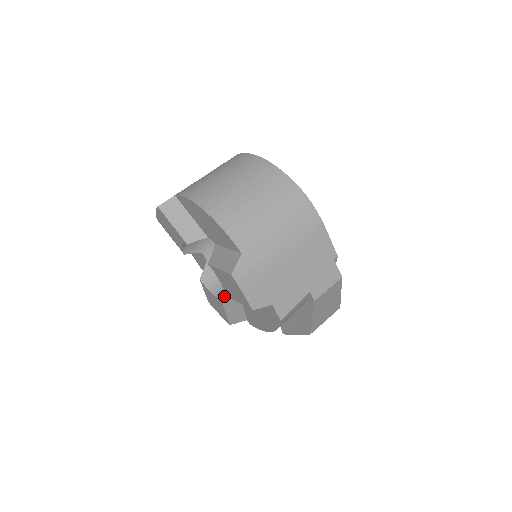
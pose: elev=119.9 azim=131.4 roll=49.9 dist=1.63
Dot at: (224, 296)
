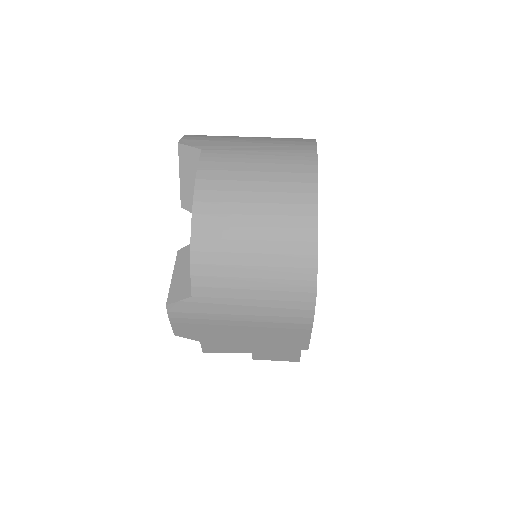
Dot at: occluded
